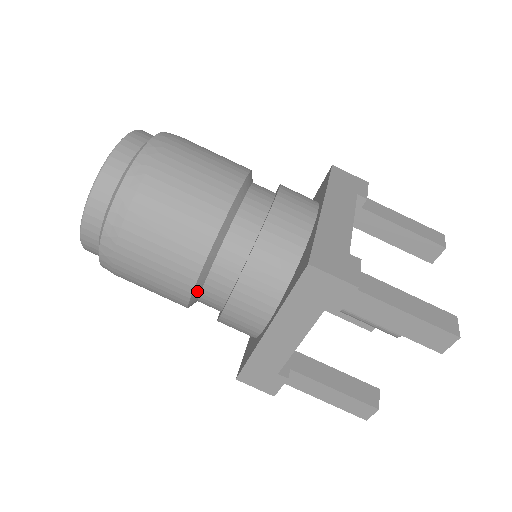
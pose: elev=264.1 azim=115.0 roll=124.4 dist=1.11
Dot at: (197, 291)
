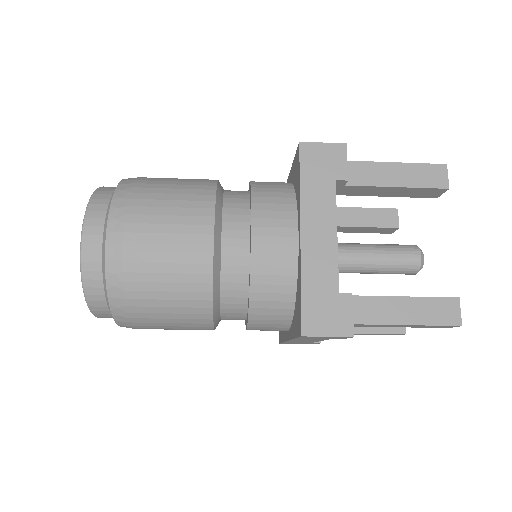
Dot at: occluded
